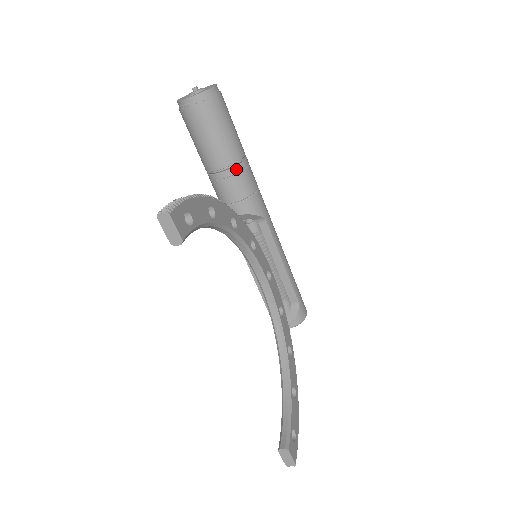
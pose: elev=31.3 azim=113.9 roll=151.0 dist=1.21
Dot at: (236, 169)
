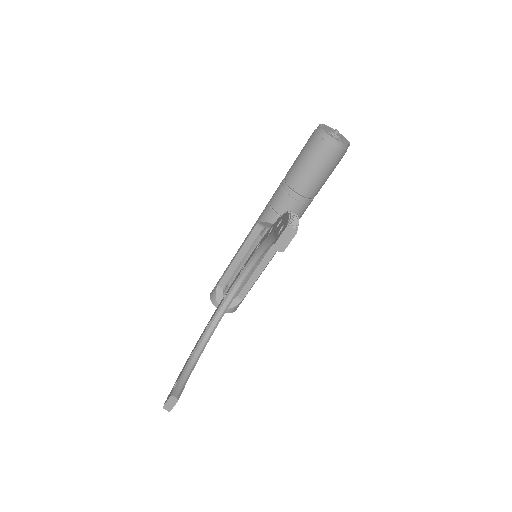
Dot at: (307, 201)
